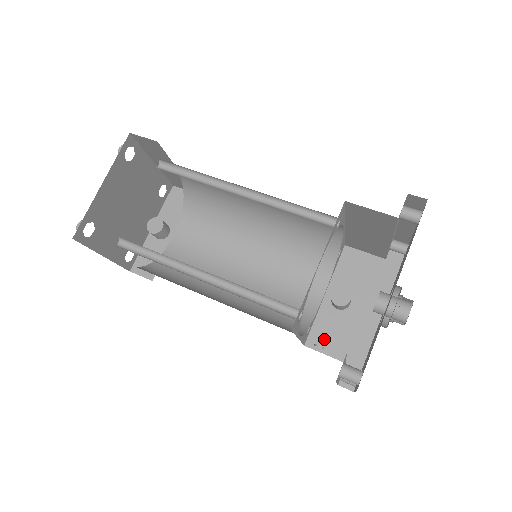
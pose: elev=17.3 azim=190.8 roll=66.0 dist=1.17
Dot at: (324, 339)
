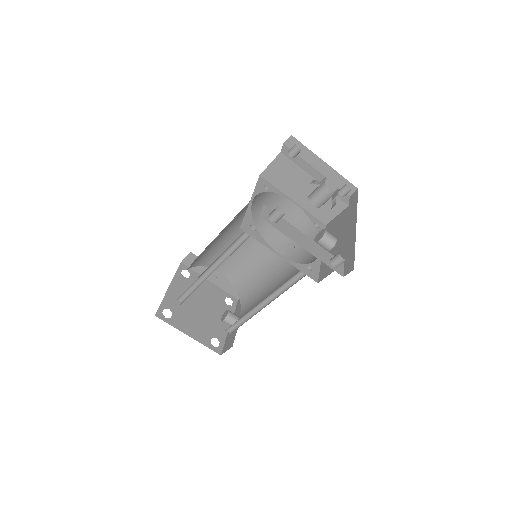
Dot at: (328, 268)
